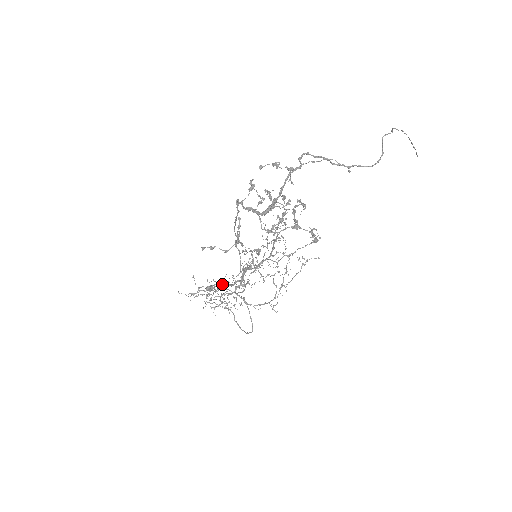
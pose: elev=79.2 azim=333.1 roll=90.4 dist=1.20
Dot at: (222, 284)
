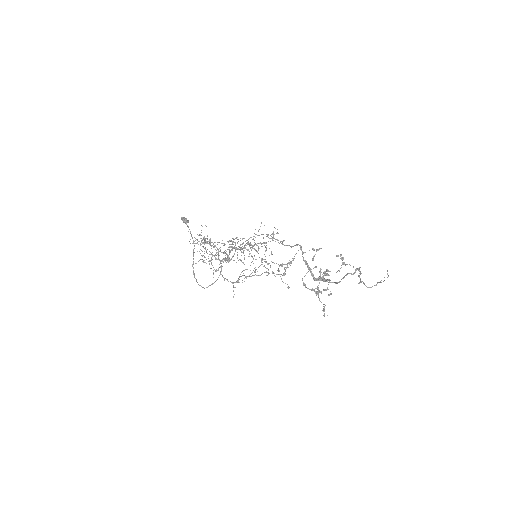
Dot at: occluded
